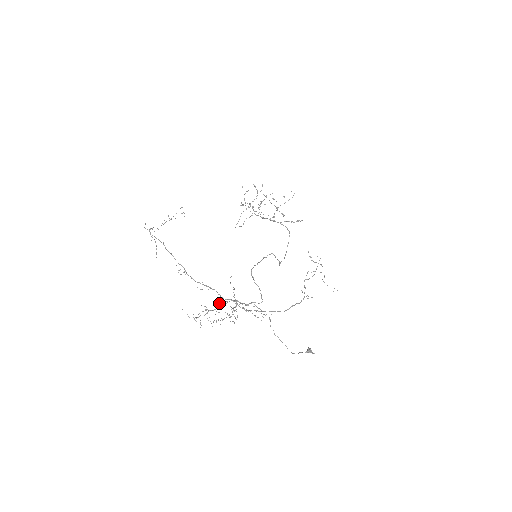
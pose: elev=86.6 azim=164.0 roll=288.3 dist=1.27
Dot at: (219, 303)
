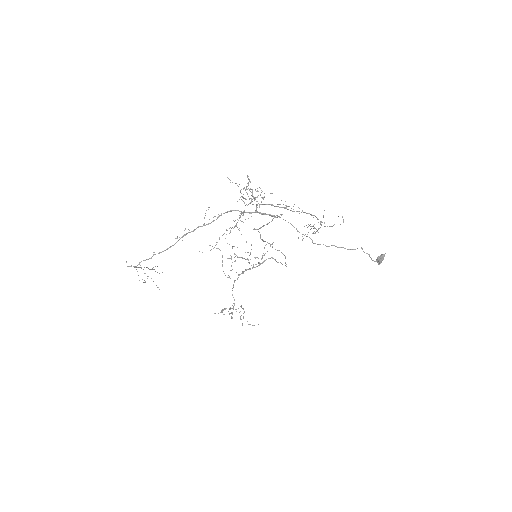
Dot at: (240, 217)
